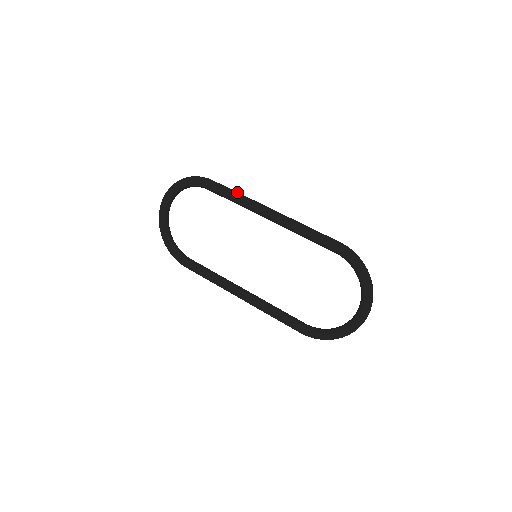
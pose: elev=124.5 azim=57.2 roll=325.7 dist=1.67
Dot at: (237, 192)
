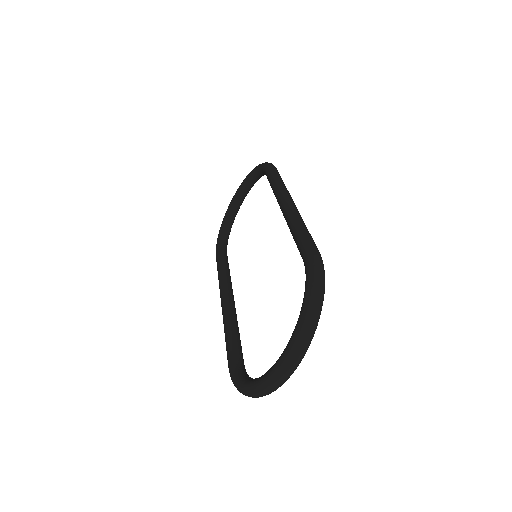
Dot at: (281, 179)
